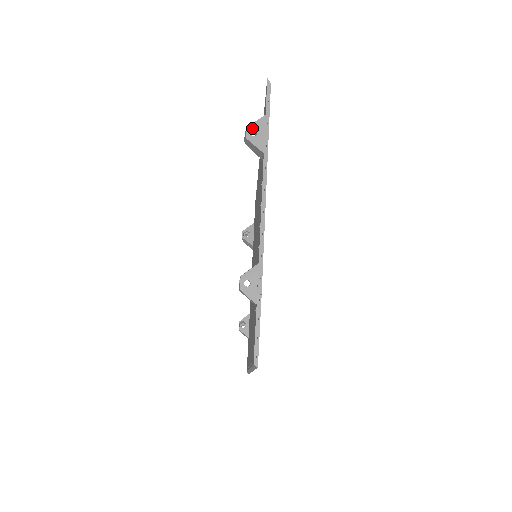
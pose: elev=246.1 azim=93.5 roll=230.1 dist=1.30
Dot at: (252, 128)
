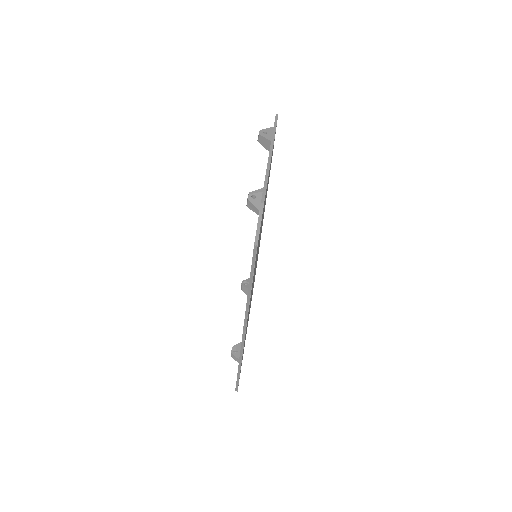
Dot at: (264, 131)
